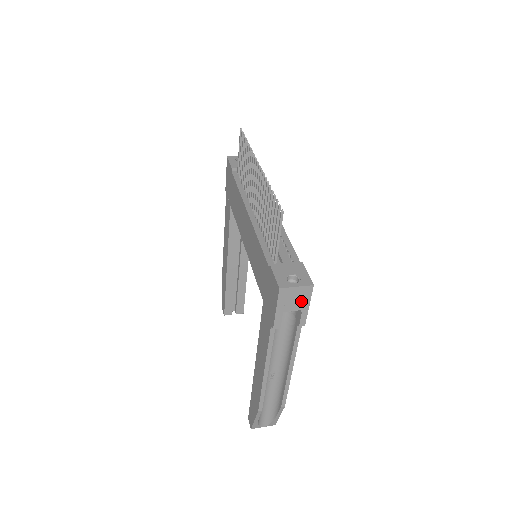
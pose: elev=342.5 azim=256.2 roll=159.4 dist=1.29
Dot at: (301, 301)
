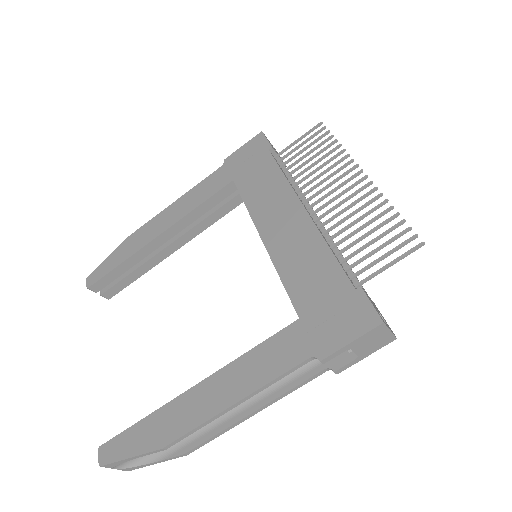
Dot at: (371, 347)
